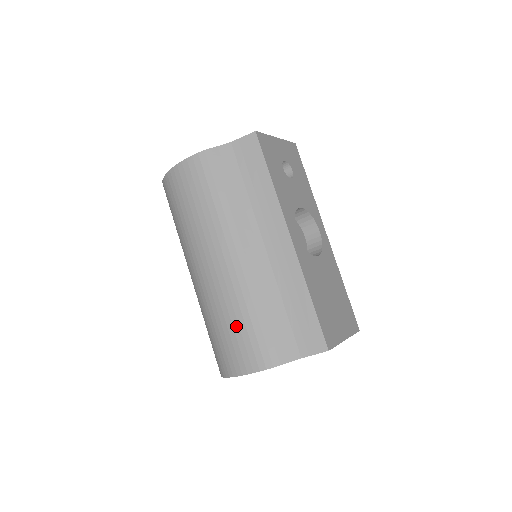
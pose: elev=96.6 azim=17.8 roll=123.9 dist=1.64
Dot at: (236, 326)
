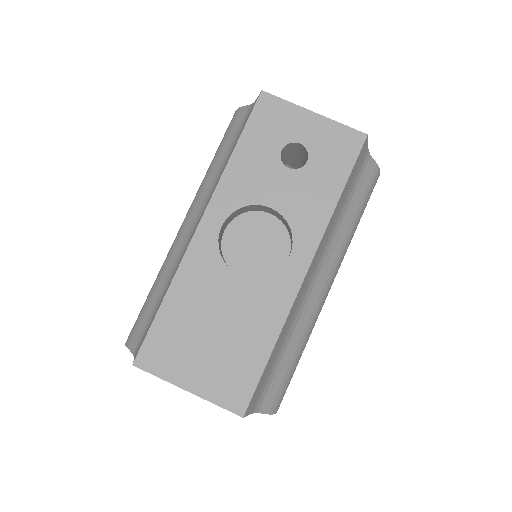
Dot at: occluded
